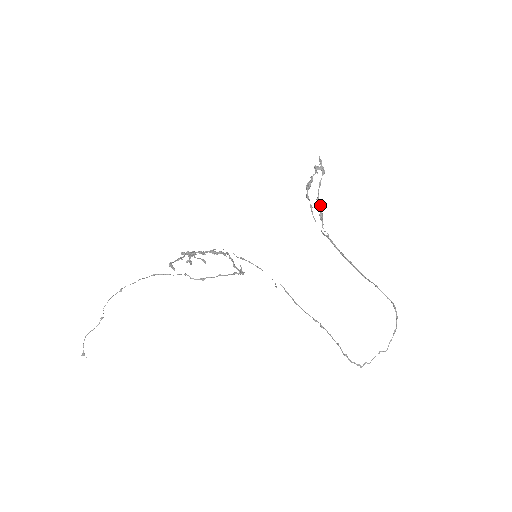
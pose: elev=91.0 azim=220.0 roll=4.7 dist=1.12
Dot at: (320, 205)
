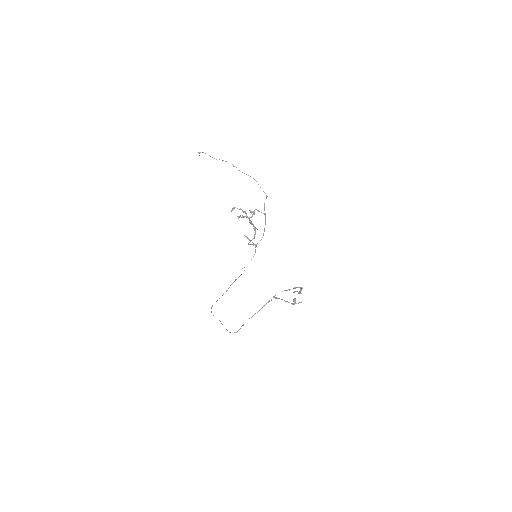
Dot at: occluded
